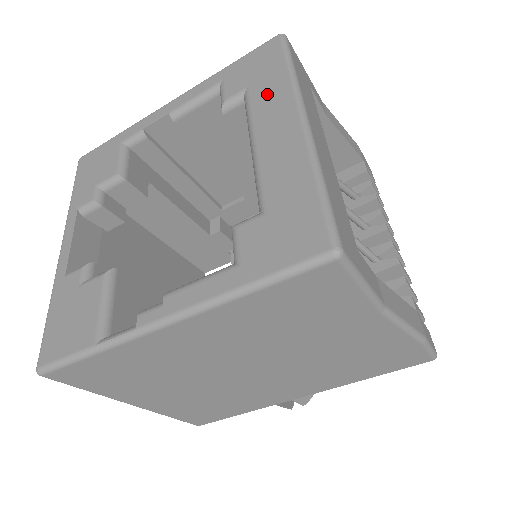
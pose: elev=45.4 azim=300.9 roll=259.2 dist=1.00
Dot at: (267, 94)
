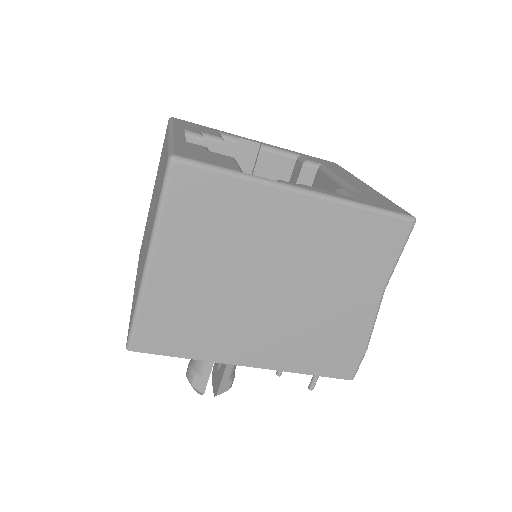
Dot at: (340, 171)
